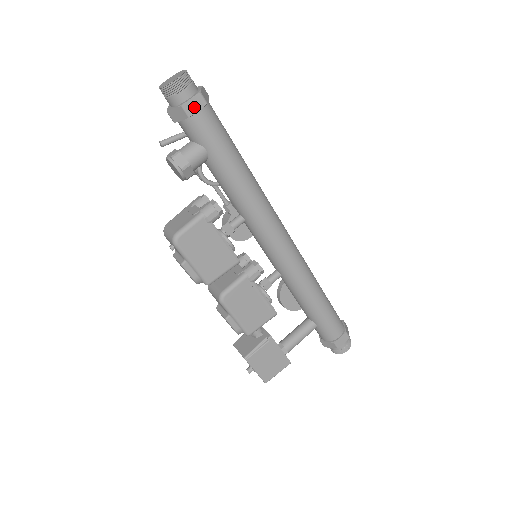
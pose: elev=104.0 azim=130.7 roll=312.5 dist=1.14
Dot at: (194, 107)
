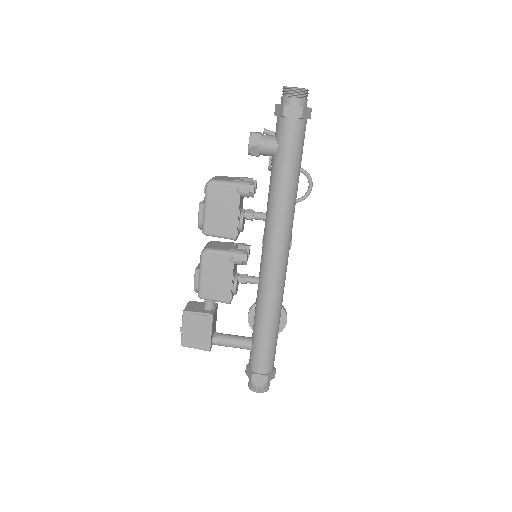
Dot at: (291, 113)
